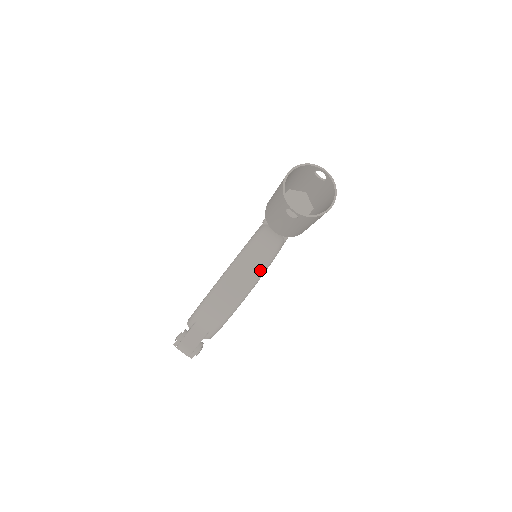
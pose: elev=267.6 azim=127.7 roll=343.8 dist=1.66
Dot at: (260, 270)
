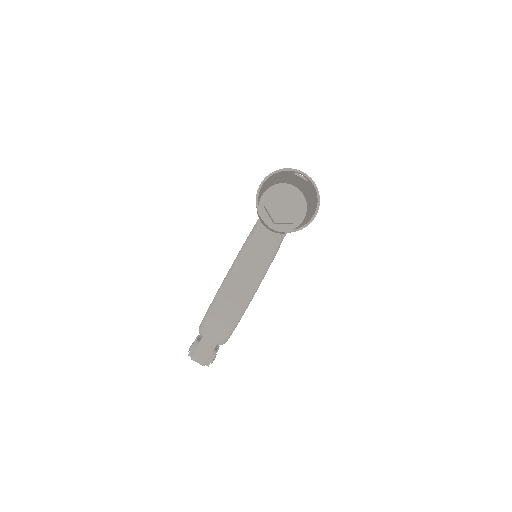
Dot at: (254, 283)
